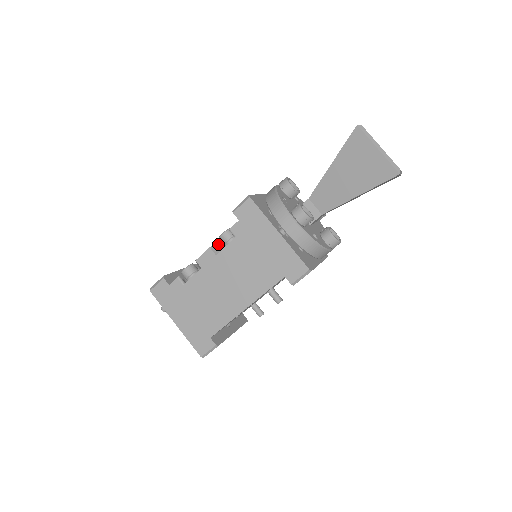
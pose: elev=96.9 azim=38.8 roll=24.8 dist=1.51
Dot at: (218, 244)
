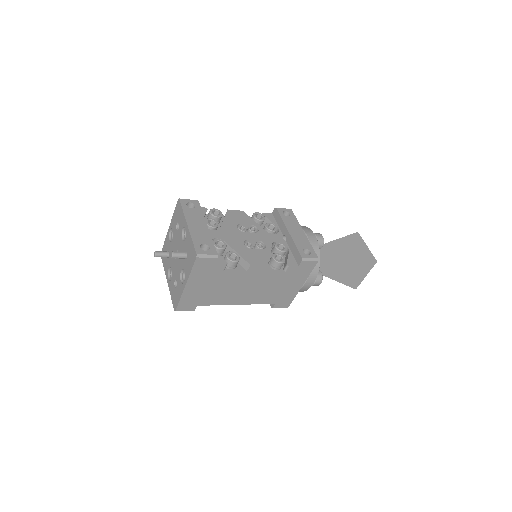
Dot at: occluded
